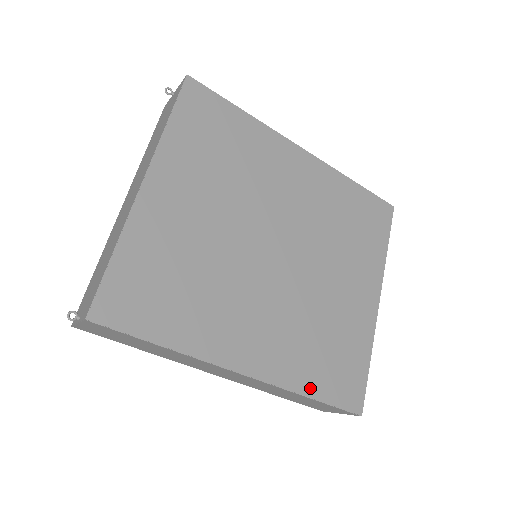
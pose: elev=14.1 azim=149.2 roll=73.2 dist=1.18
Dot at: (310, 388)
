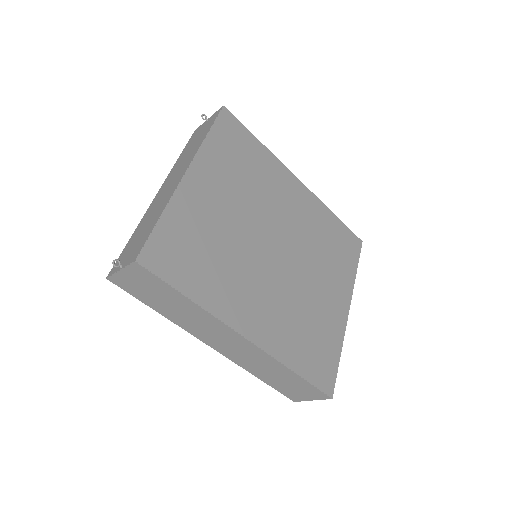
Dot at: (295, 364)
